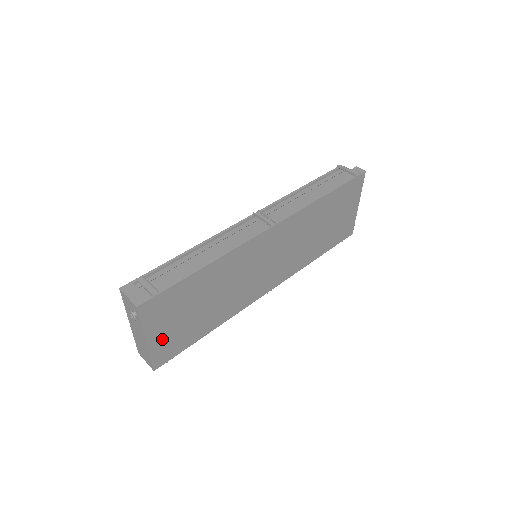
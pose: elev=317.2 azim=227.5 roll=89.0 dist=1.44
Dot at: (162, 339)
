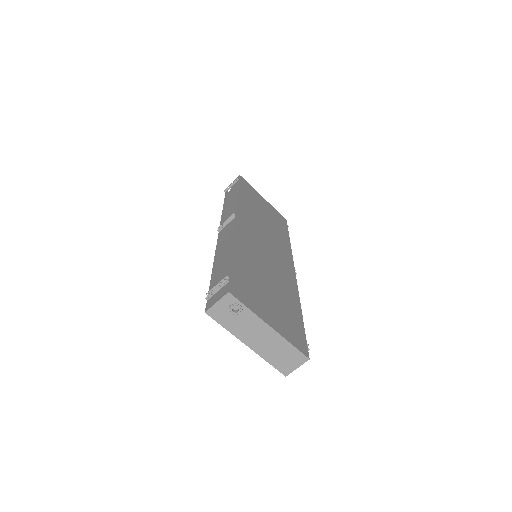
Dot at: (279, 324)
